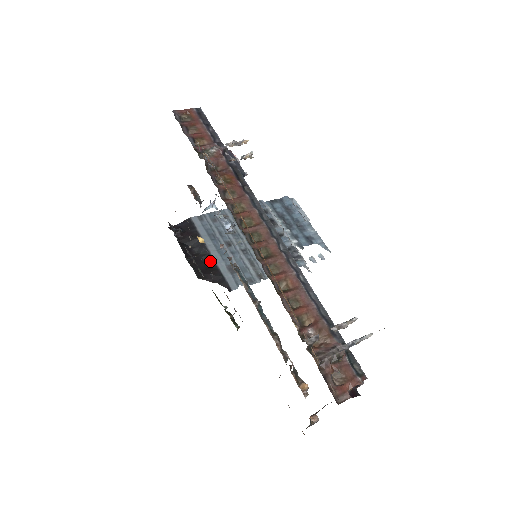
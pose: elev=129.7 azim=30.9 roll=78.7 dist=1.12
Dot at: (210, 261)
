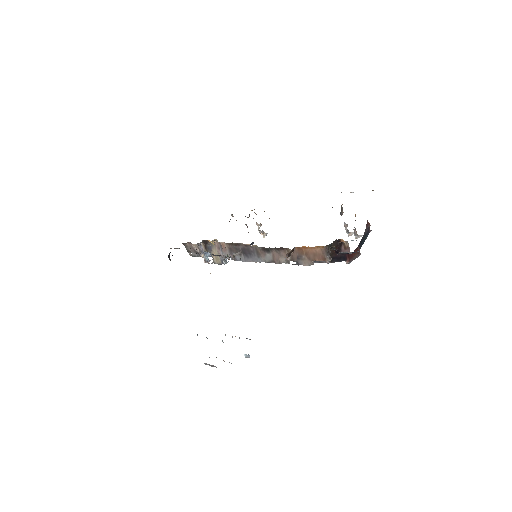
Dot at: occluded
